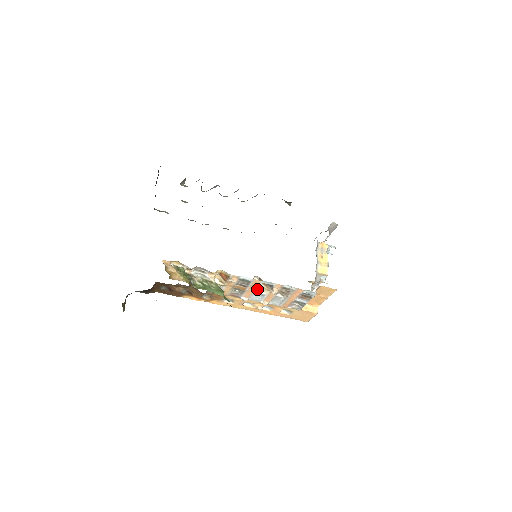
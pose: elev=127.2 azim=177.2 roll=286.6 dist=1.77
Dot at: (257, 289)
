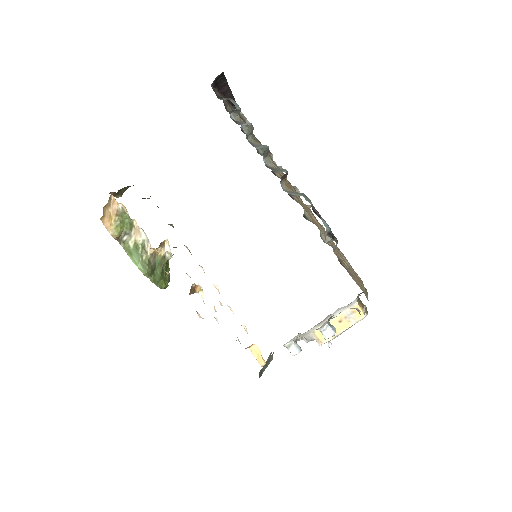
Dot at: (202, 293)
